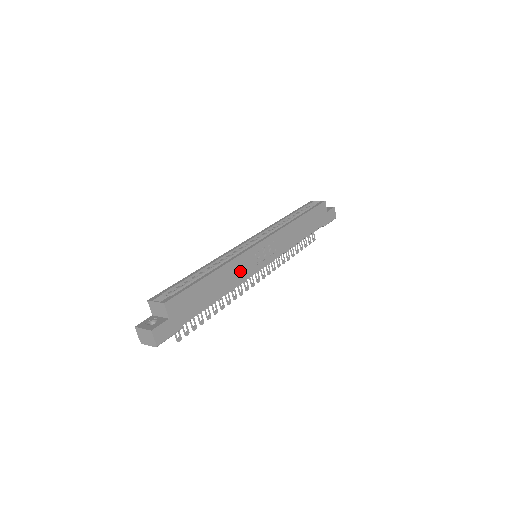
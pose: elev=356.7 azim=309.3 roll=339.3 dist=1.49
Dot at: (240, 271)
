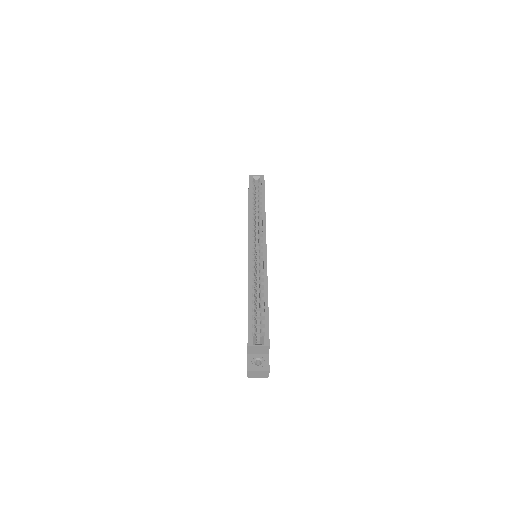
Dot at: occluded
